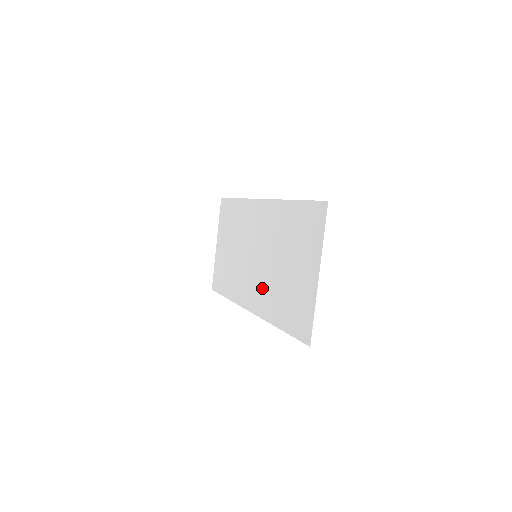
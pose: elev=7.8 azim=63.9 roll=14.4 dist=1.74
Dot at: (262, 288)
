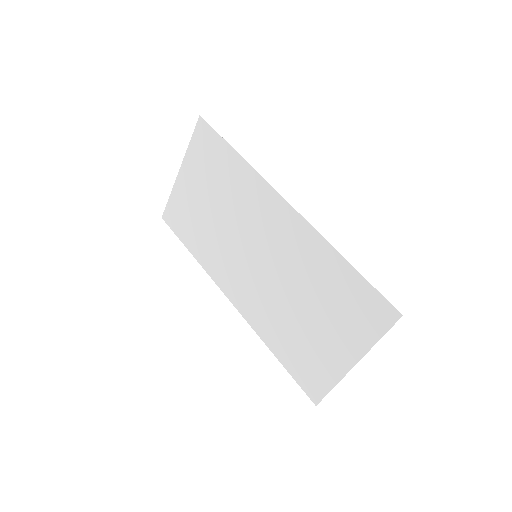
Dot at: (258, 298)
